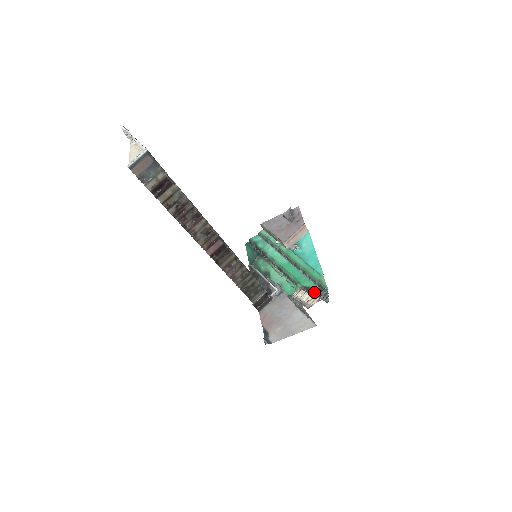
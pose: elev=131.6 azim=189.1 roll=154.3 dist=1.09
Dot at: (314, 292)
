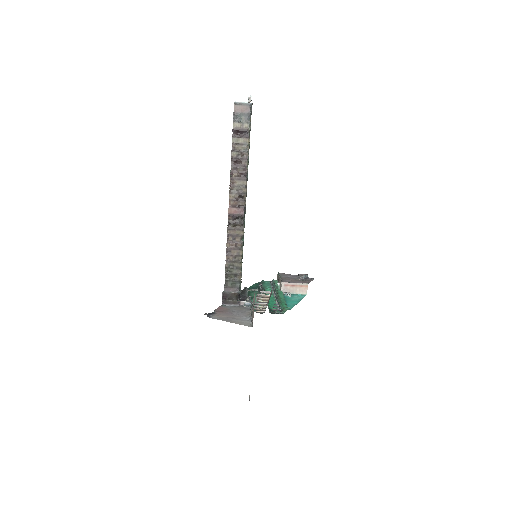
Dot at: occluded
